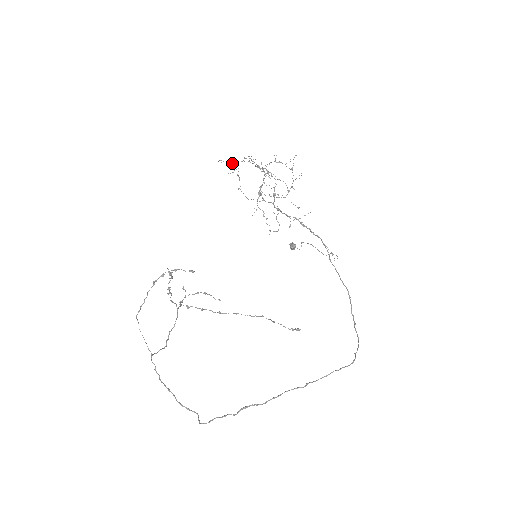
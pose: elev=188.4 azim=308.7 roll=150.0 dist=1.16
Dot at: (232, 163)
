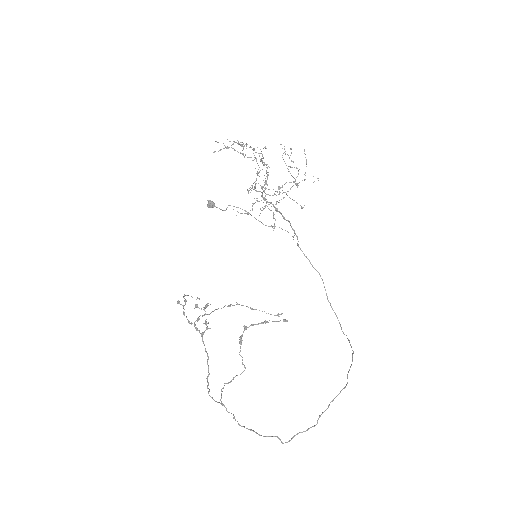
Dot at: occluded
